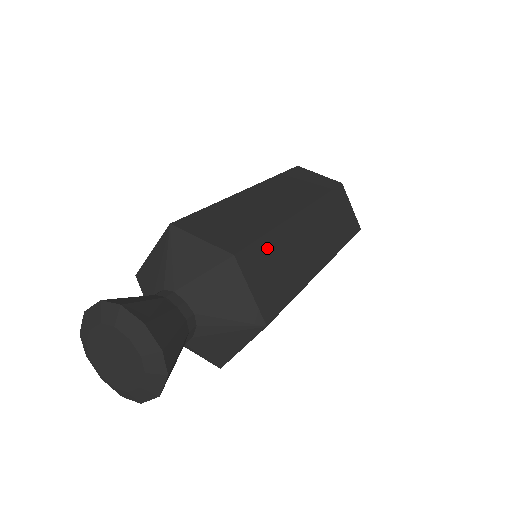
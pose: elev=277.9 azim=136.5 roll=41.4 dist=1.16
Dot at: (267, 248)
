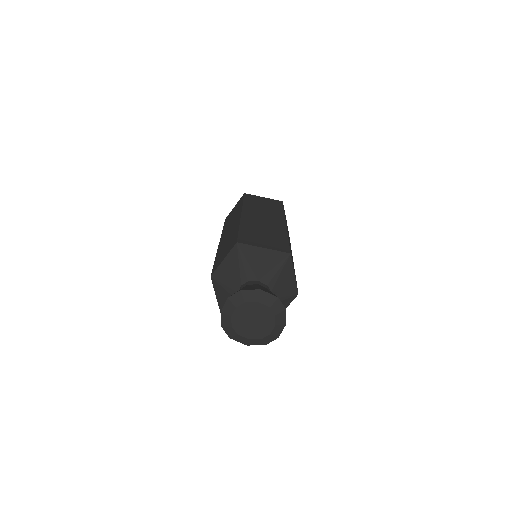
Dot at: occluded
